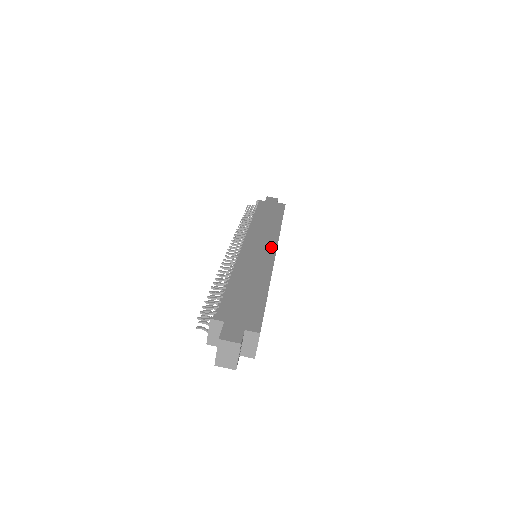
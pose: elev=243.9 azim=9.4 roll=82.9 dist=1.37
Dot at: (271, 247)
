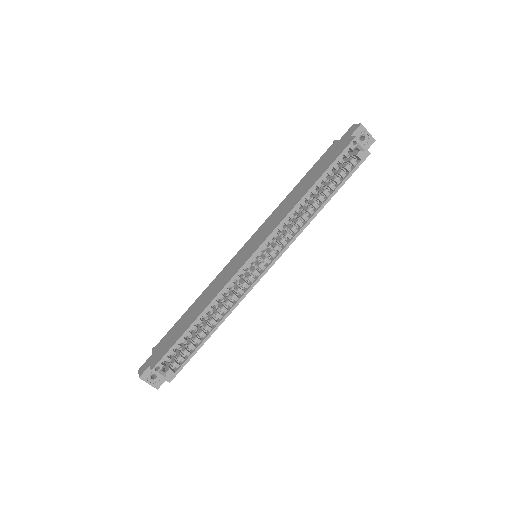
Dot at: (253, 250)
